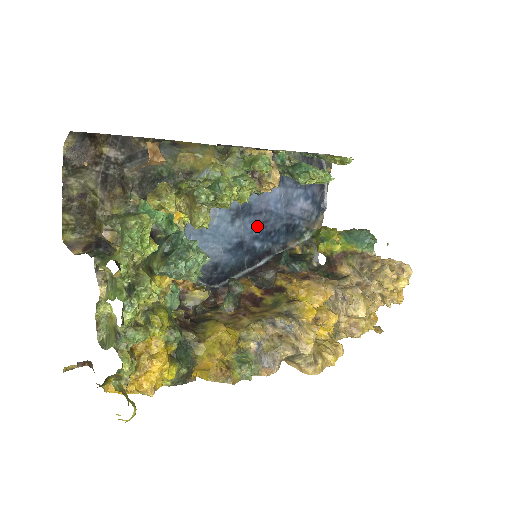
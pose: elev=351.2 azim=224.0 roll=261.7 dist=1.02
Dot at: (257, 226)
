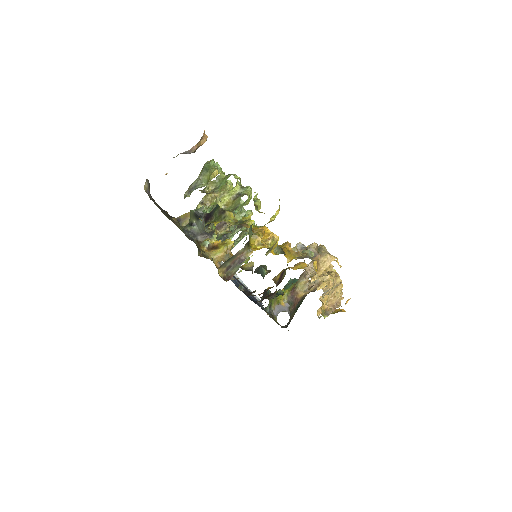
Dot at: occluded
